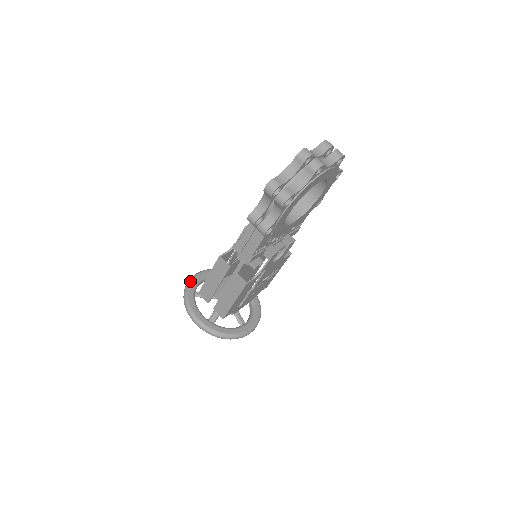
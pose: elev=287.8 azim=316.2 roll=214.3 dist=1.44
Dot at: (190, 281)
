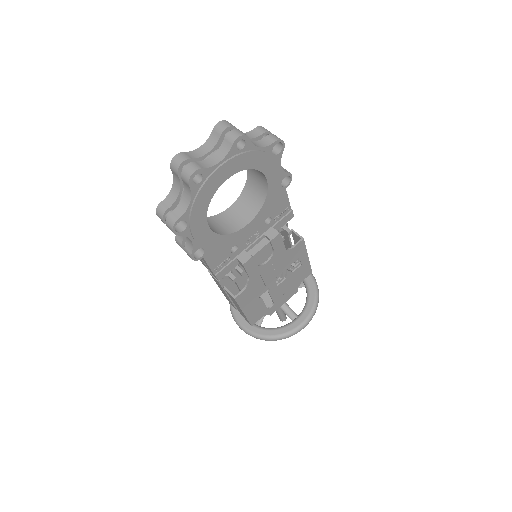
Dot at: occluded
